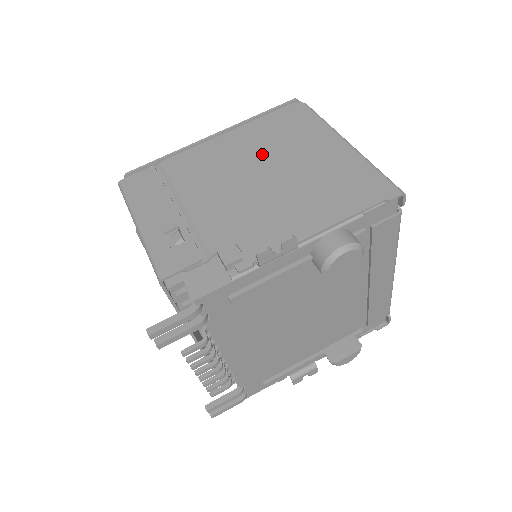
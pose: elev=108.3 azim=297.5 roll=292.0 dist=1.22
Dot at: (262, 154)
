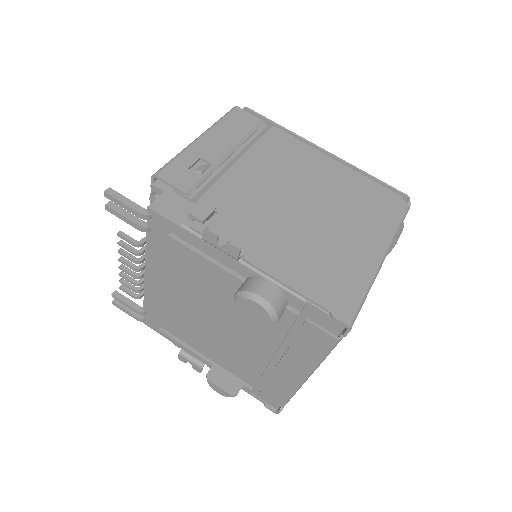
Dot at: (326, 195)
